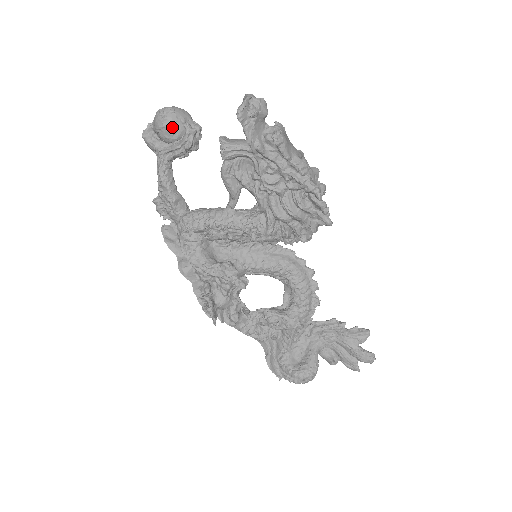
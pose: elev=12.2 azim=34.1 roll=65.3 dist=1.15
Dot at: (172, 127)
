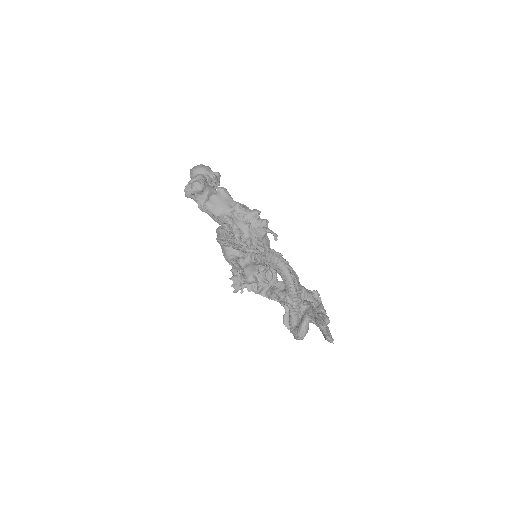
Dot at: occluded
